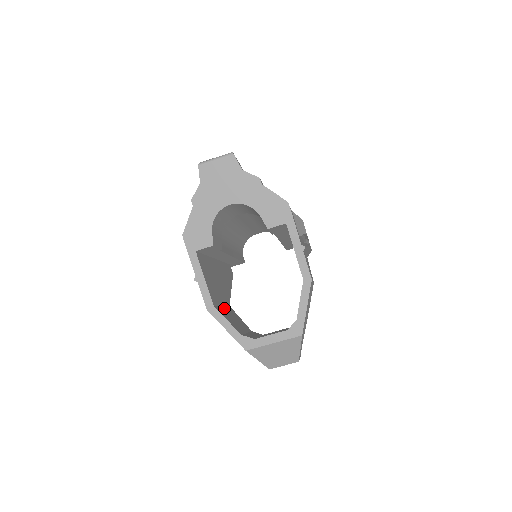
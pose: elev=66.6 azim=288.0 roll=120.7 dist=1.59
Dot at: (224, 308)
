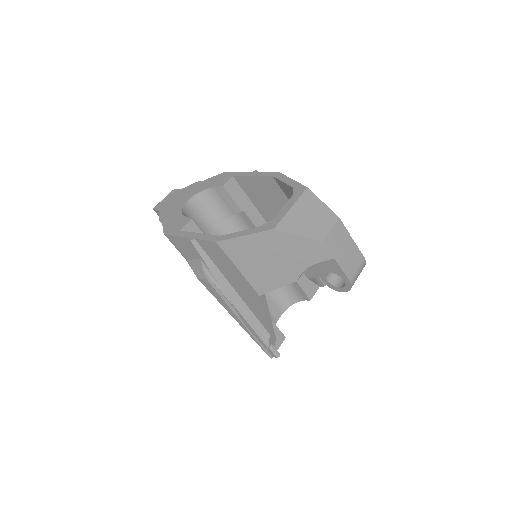
Dot at: occluded
